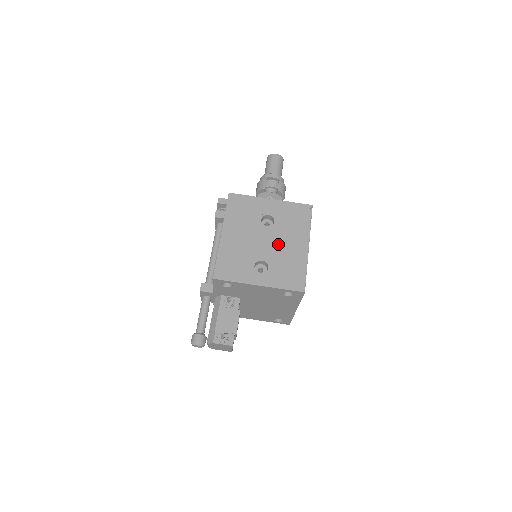
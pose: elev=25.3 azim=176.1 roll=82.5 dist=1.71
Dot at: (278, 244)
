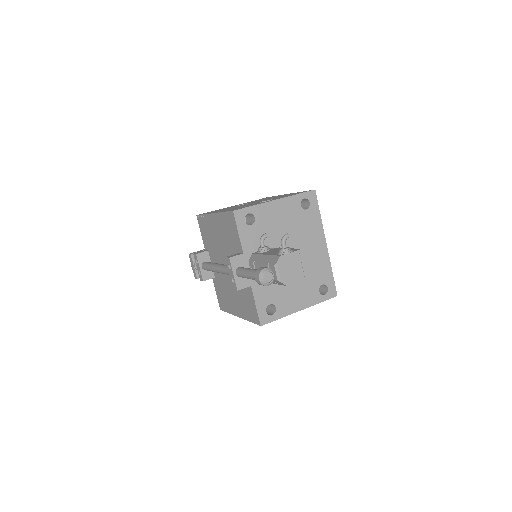
Dot at: occluded
